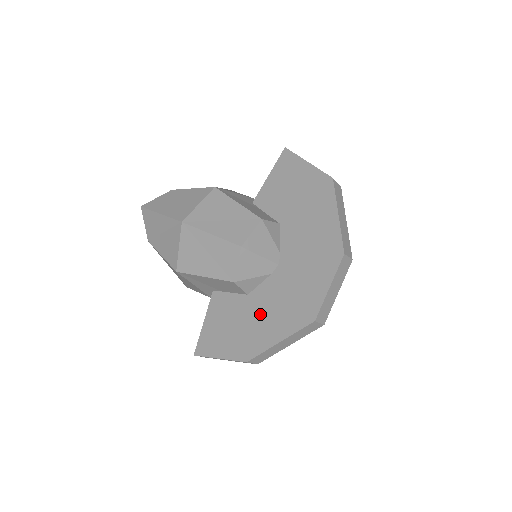
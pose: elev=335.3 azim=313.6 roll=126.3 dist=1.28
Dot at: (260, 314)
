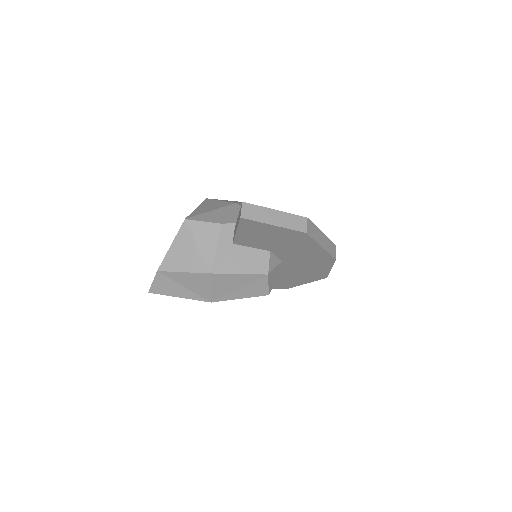
Dot at: (284, 278)
